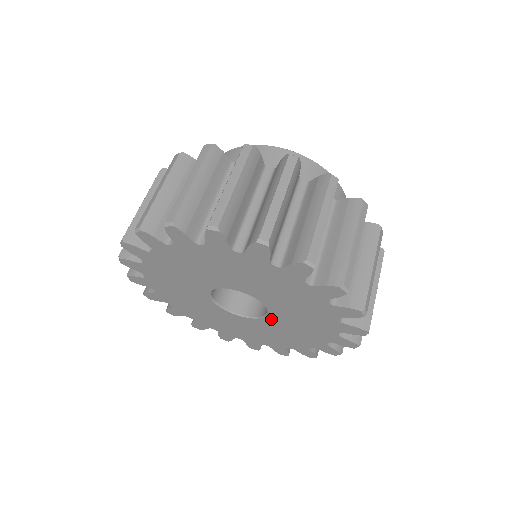
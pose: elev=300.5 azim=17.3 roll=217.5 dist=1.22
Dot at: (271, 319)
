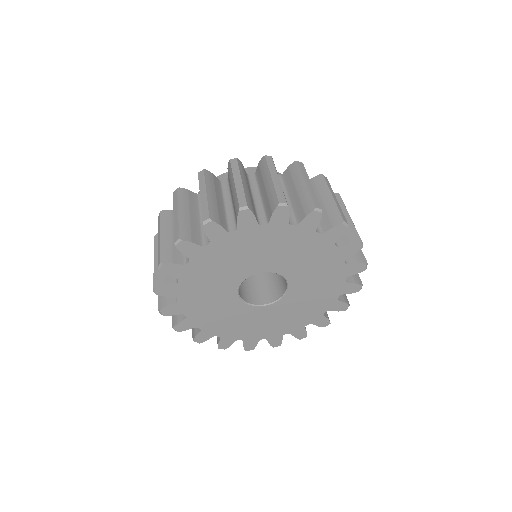
Dot at: (293, 281)
